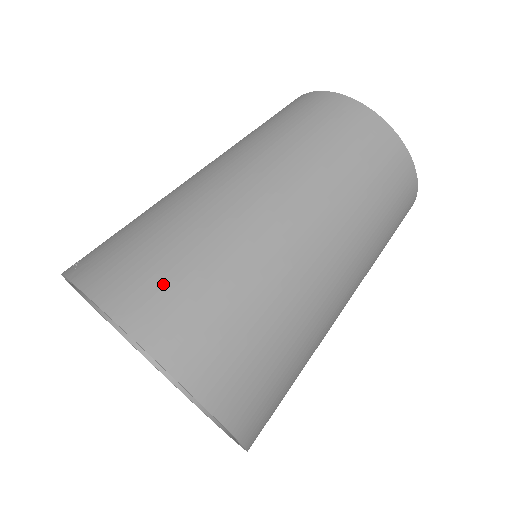
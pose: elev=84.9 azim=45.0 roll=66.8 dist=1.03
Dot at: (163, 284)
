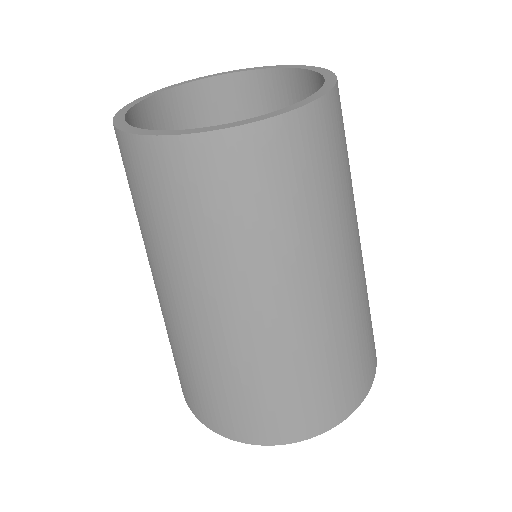
Dot at: (228, 412)
